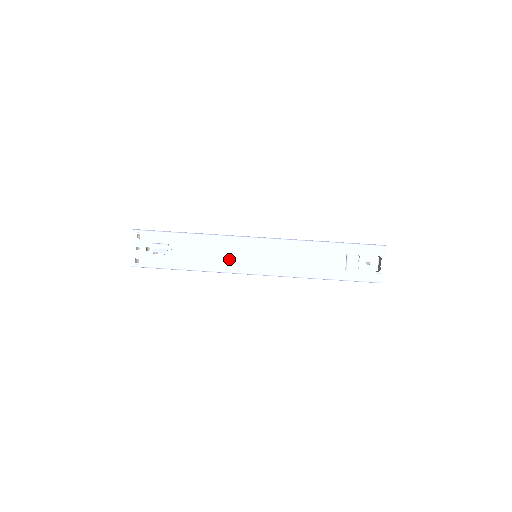
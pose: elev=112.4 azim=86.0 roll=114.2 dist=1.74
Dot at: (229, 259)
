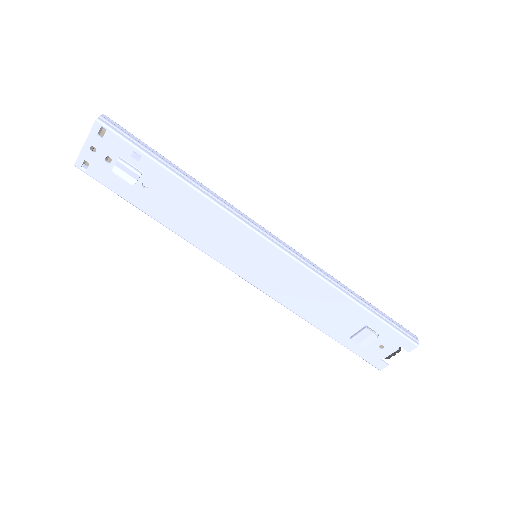
Dot at: (217, 242)
